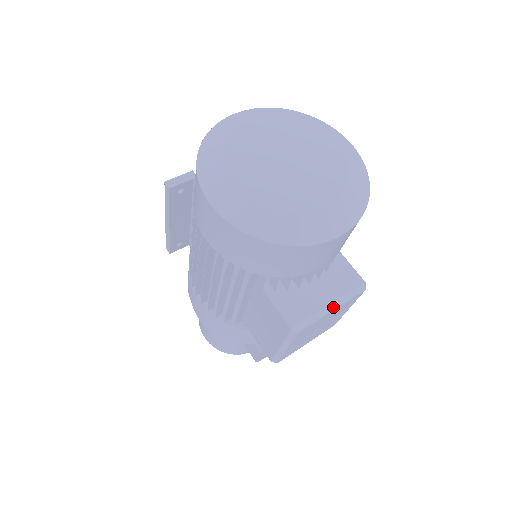
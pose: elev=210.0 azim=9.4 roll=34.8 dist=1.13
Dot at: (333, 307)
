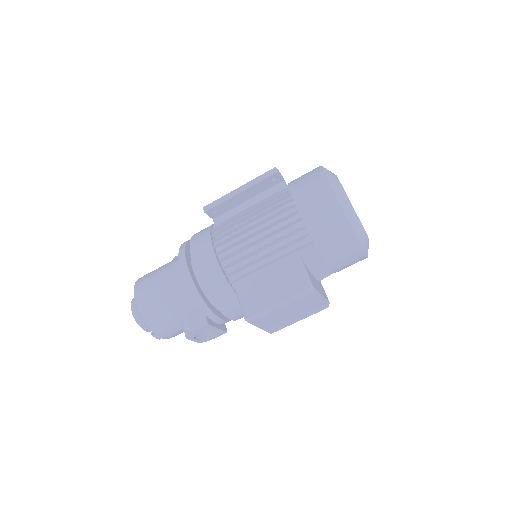
Dot at: (322, 298)
